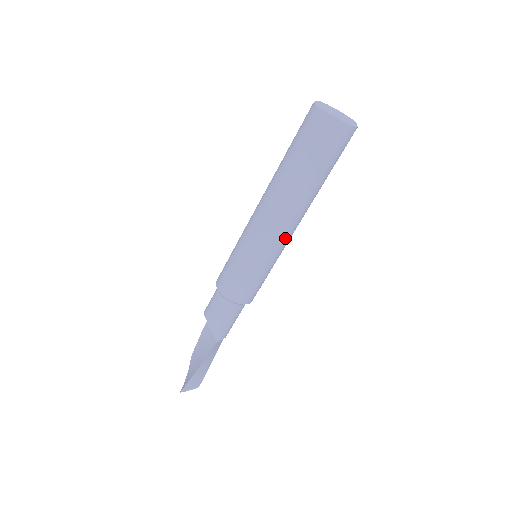
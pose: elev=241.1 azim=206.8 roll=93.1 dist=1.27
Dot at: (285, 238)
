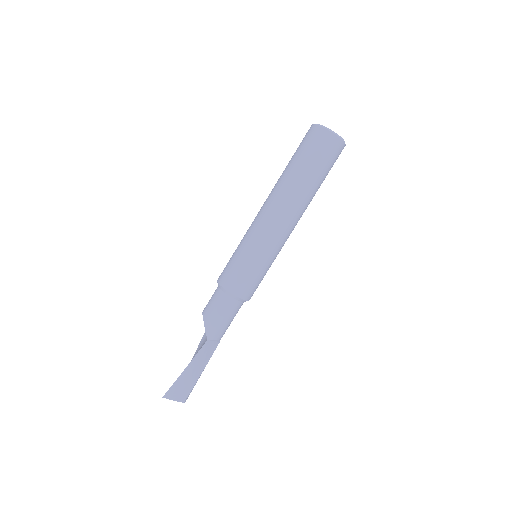
Dot at: (280, 231)
